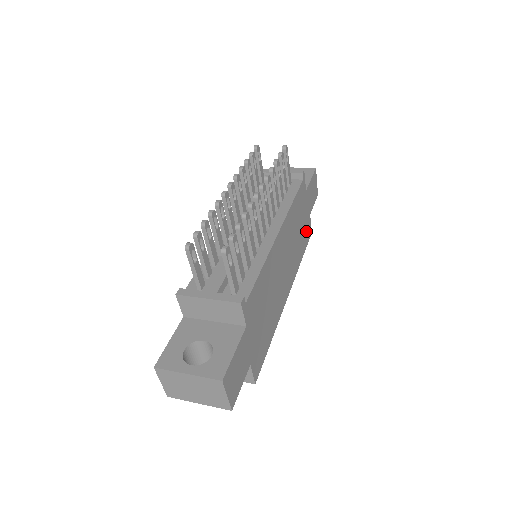
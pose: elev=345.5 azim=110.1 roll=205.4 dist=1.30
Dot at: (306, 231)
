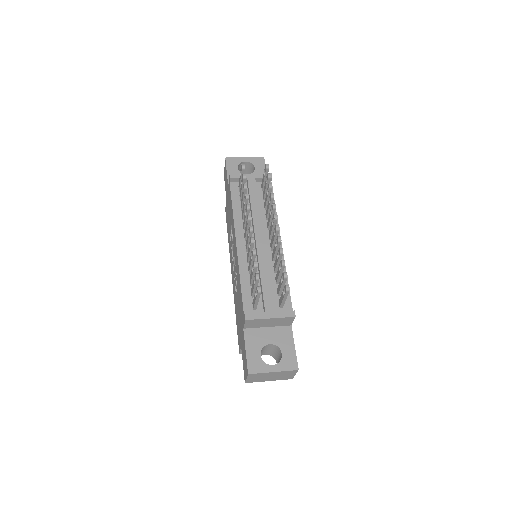
Dot at: occluded
